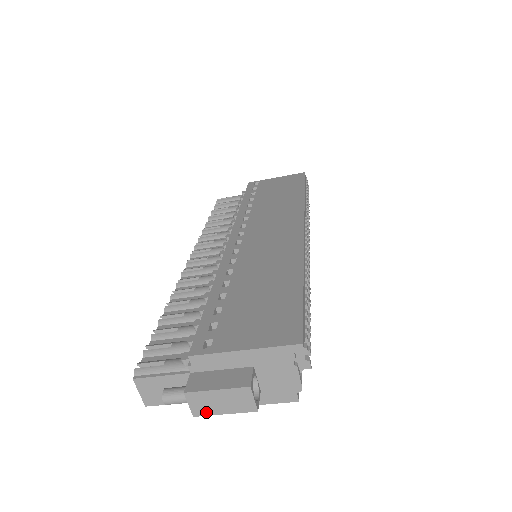
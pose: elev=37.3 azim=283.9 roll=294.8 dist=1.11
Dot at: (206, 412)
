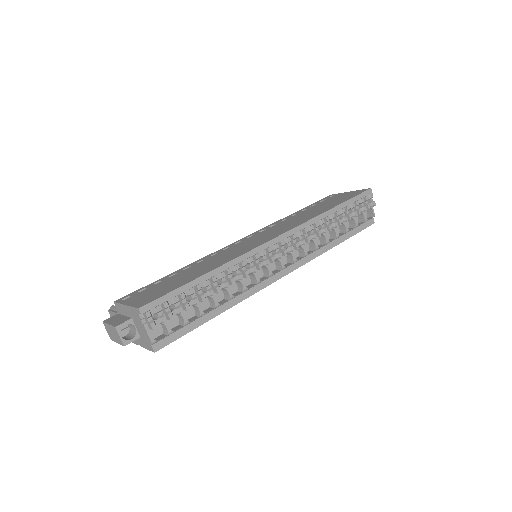
Dot at: (112, 338)
